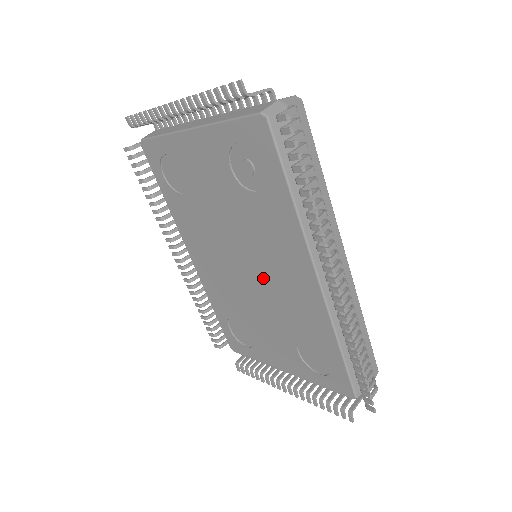
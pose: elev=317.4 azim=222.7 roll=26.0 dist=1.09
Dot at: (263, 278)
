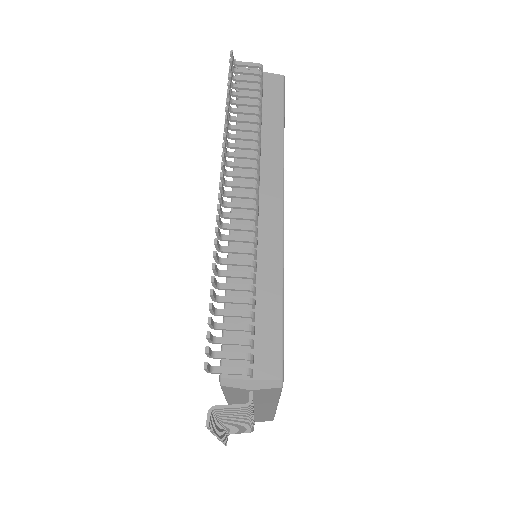
Dot at: occluded
